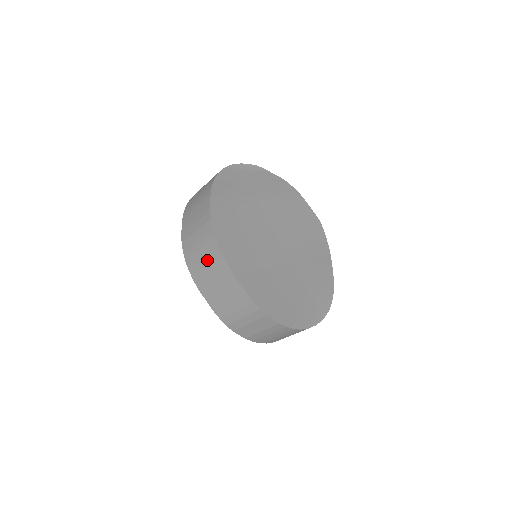
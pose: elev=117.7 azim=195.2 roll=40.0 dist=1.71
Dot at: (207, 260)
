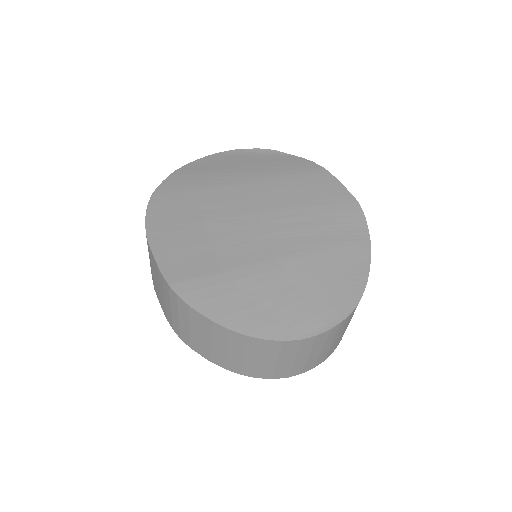
Dot at: occluded
